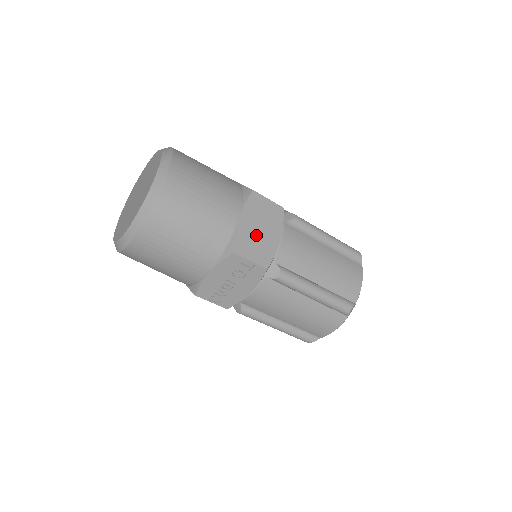
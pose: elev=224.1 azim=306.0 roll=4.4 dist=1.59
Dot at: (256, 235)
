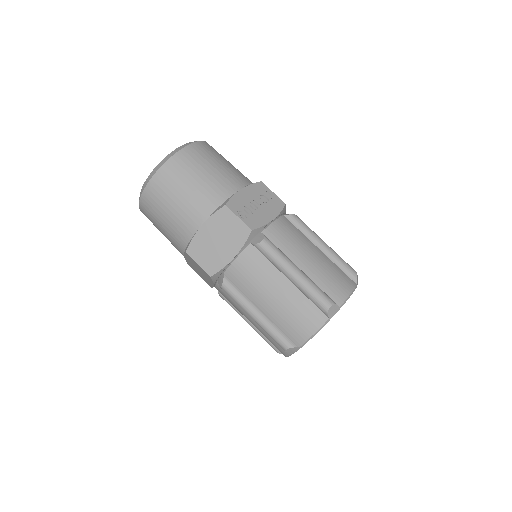
Dot at: occluded
